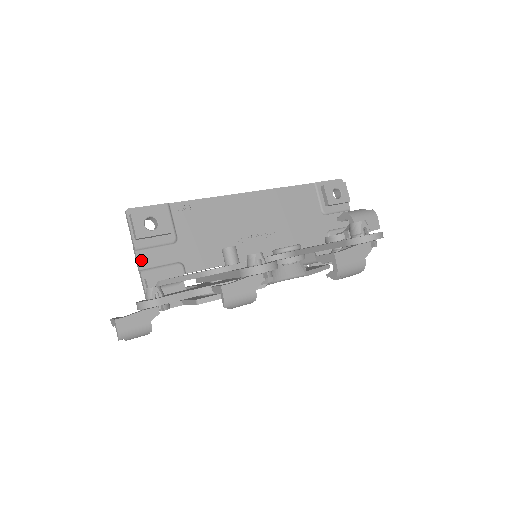
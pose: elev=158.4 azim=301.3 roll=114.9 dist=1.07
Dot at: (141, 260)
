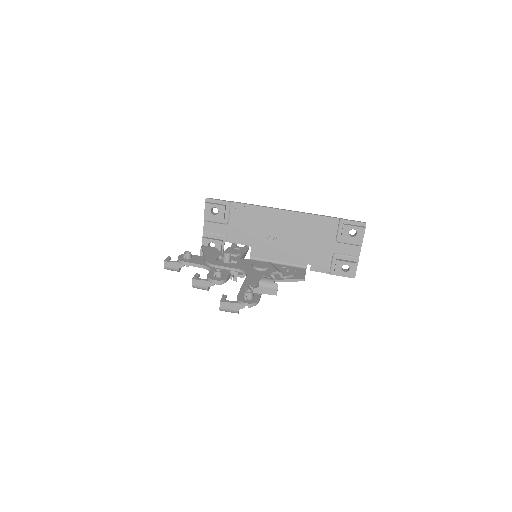
Dot at: (206, 226)
